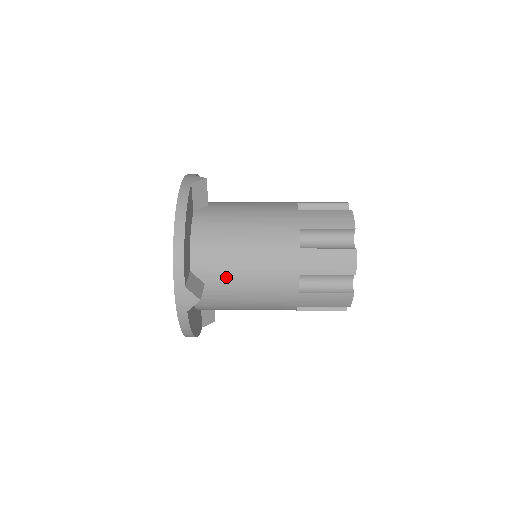
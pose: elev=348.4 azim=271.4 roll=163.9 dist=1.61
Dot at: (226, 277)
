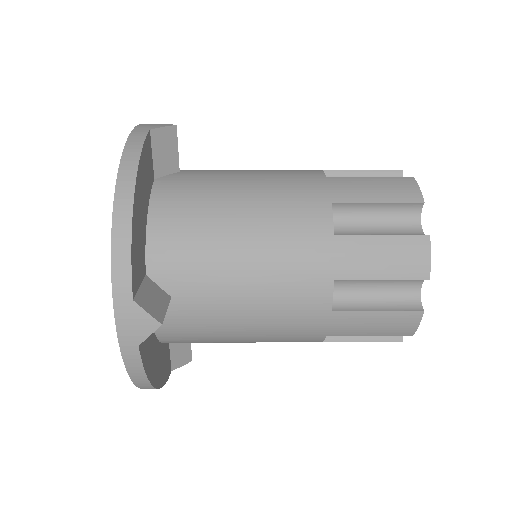
Dot at: (208, 285)
